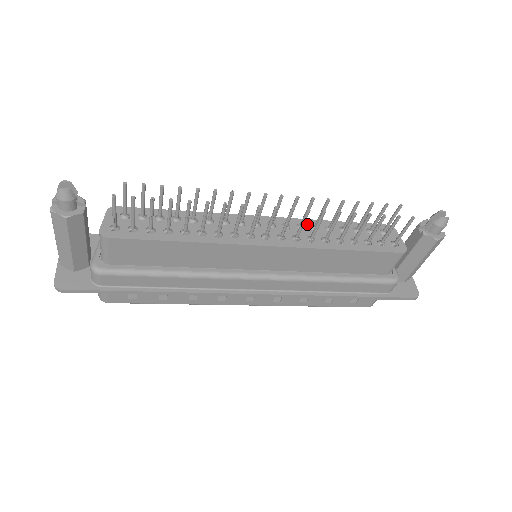
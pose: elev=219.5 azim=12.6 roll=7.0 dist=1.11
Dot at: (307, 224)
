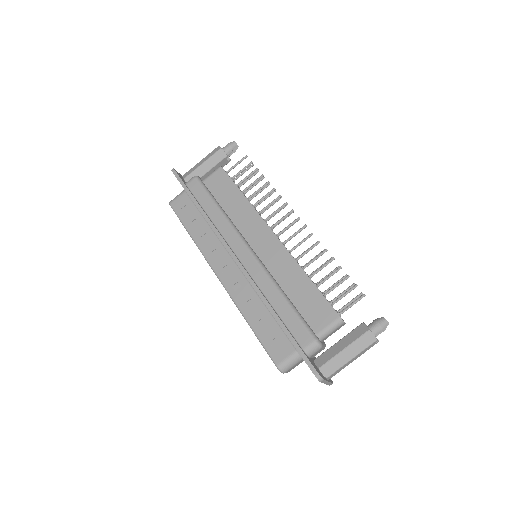
Dot at: occluded
